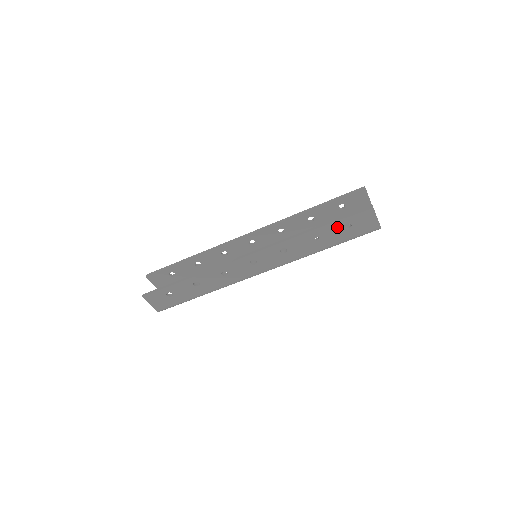
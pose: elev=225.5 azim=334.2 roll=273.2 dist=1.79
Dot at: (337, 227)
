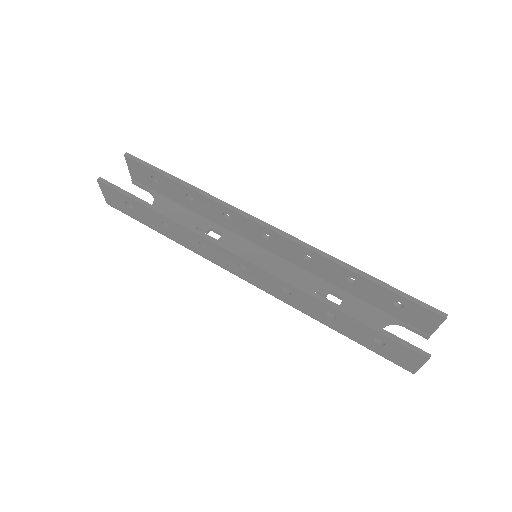
Dot at: (367, 332)
